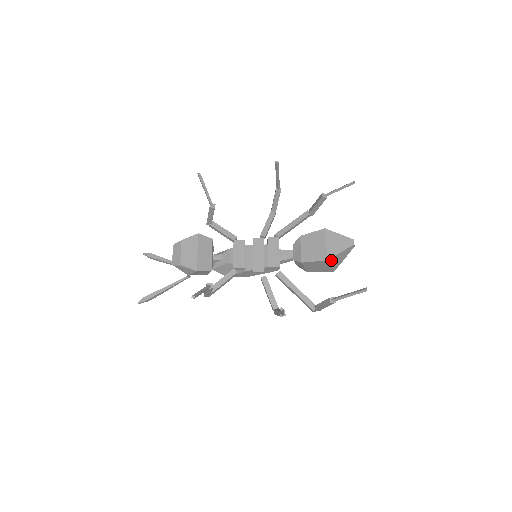
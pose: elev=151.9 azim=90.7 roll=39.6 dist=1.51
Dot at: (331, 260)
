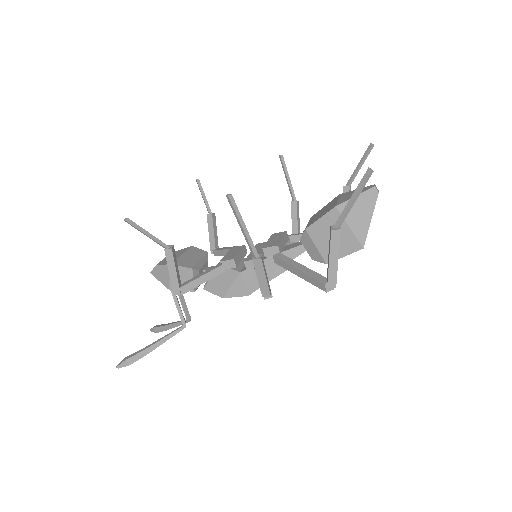
Dot at: occluded
